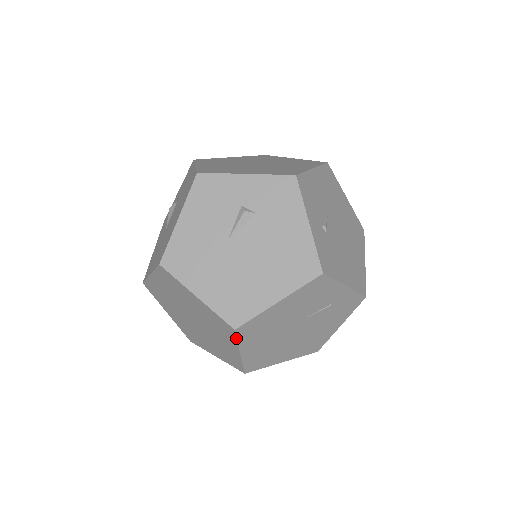
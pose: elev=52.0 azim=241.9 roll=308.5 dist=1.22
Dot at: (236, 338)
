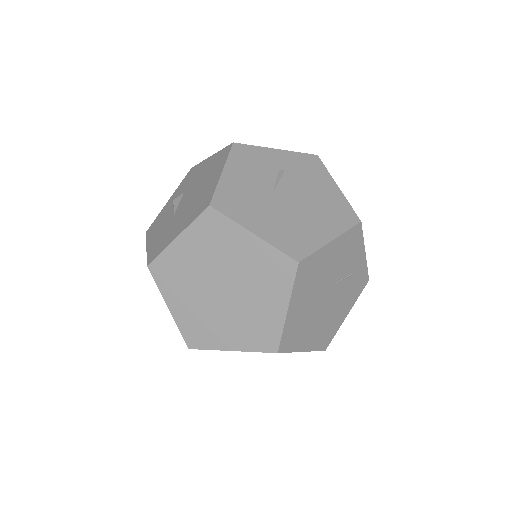
Dot at: (294, 279)
